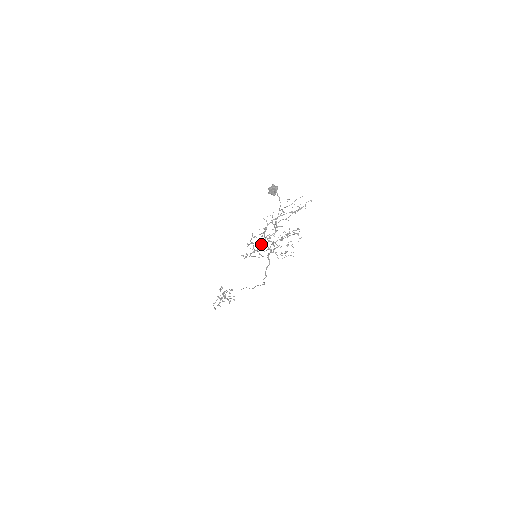
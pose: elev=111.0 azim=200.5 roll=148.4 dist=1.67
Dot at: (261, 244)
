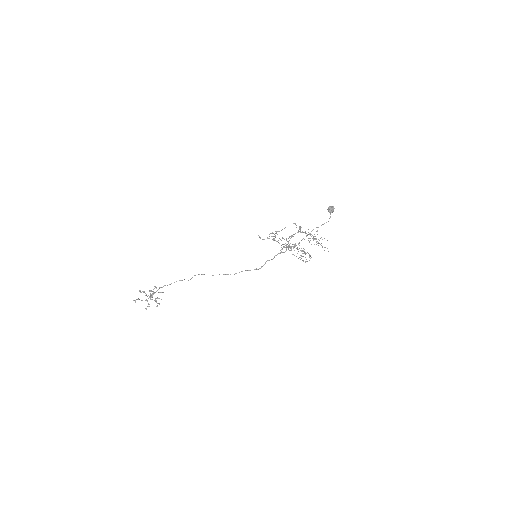
Dot at: occluded
